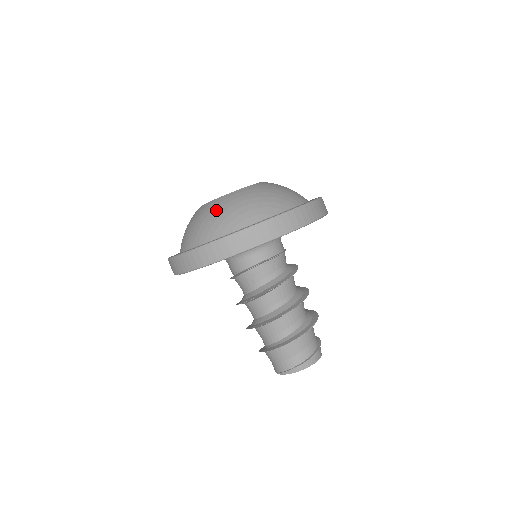
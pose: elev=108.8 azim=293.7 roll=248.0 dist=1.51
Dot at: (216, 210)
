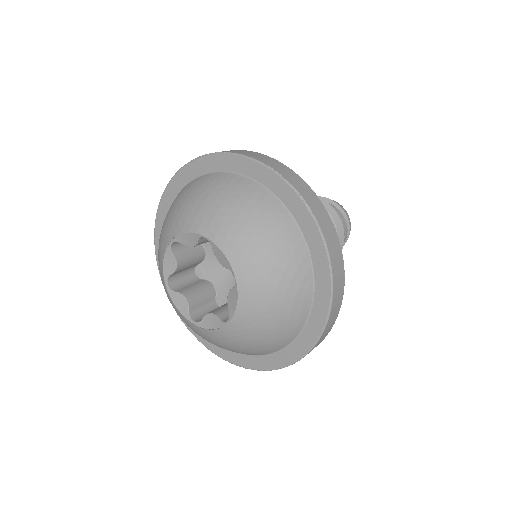
Dot at: (253, 336)
